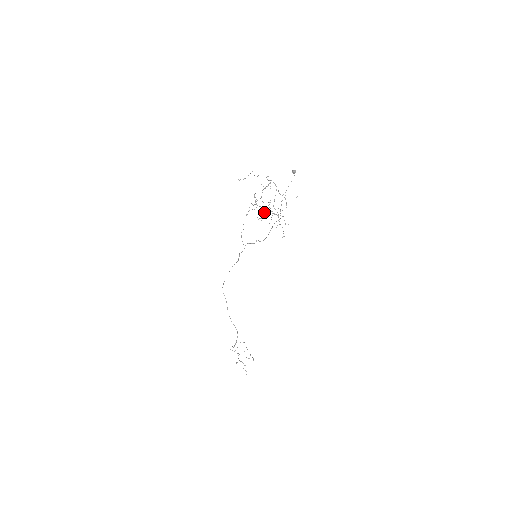
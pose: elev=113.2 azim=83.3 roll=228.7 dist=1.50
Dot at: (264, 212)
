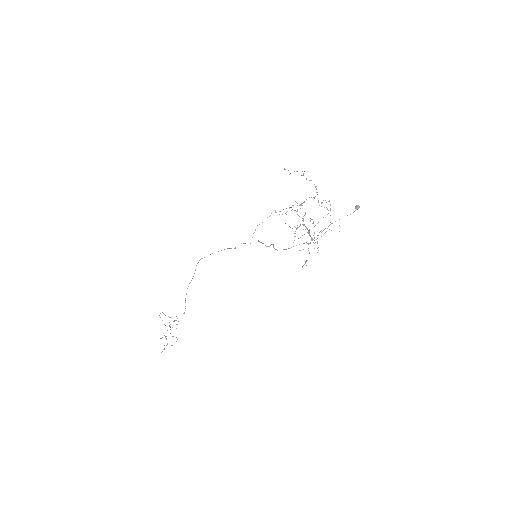
Dot at: occluded
